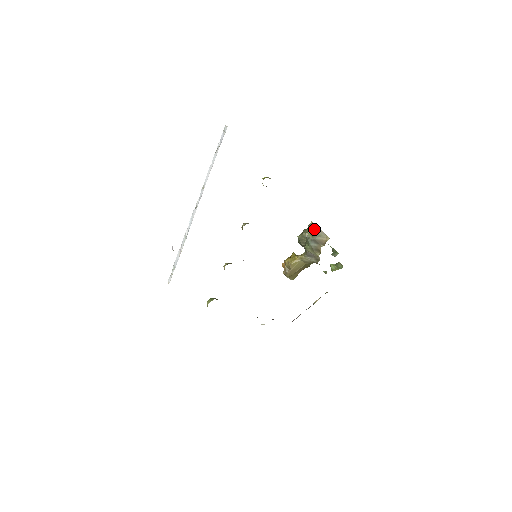
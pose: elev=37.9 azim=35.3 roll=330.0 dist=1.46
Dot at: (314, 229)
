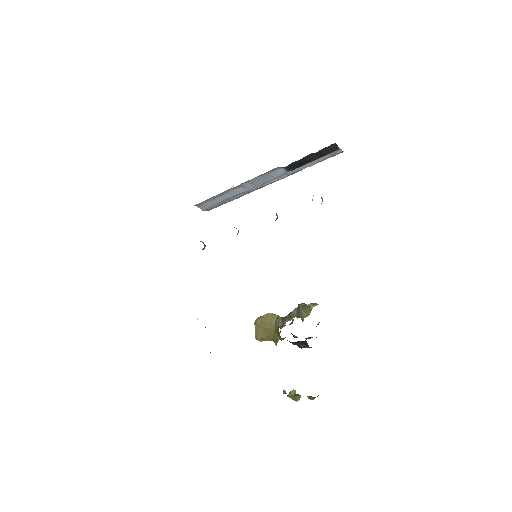
Dot at: (311, 304)
